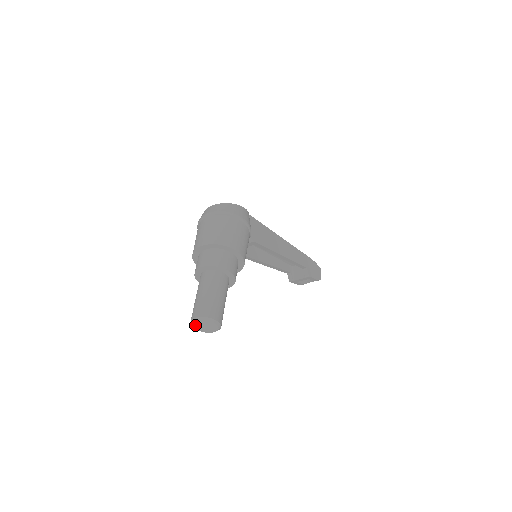
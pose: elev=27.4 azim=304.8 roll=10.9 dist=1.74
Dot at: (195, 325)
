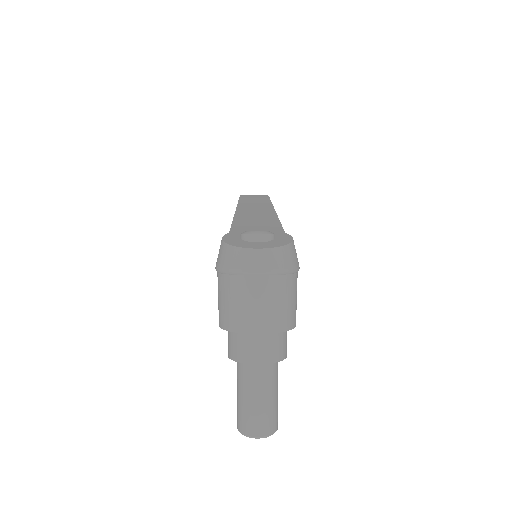
Dot at: occluded
